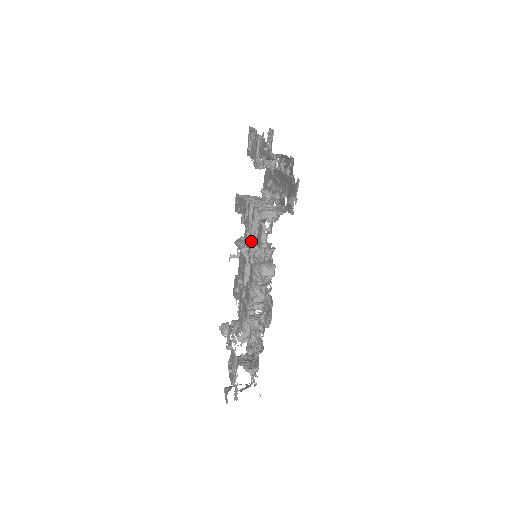
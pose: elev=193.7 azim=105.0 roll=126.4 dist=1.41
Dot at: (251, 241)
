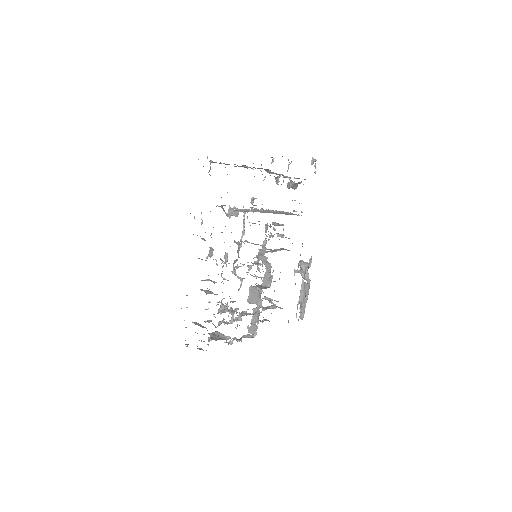
Dot at: occluded
